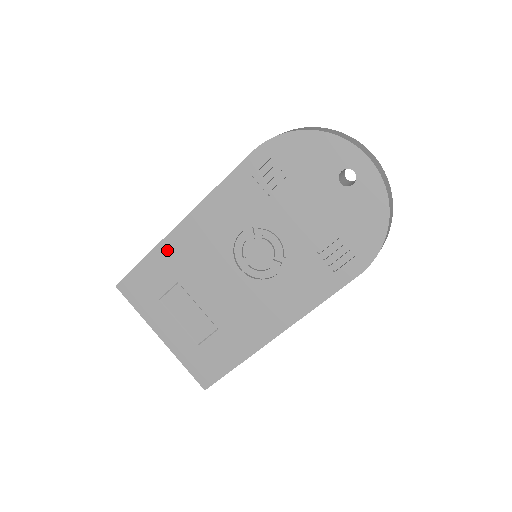
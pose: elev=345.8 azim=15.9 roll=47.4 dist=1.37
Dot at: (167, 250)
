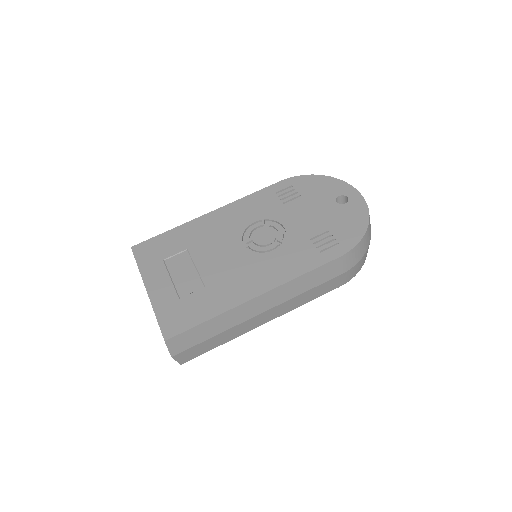
Dot at: (190, 227)
